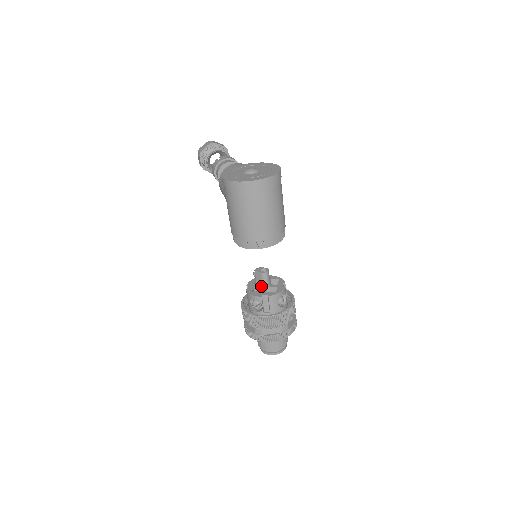
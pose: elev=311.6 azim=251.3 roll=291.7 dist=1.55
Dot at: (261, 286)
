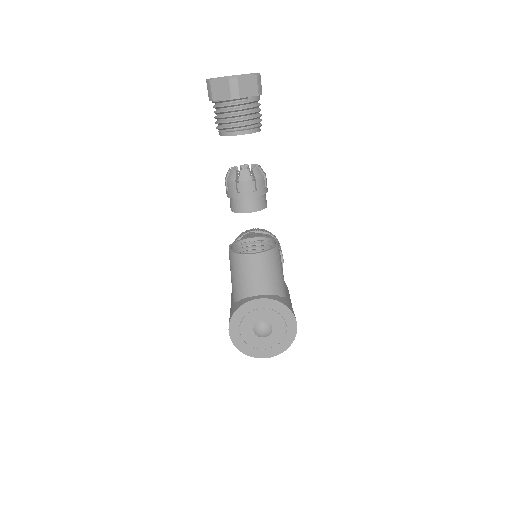
Dot at: occluded
